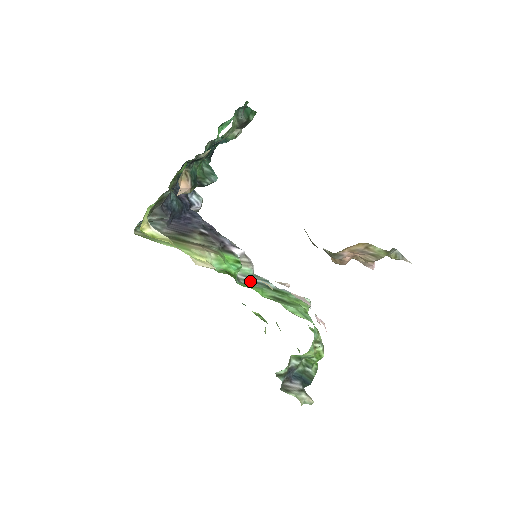
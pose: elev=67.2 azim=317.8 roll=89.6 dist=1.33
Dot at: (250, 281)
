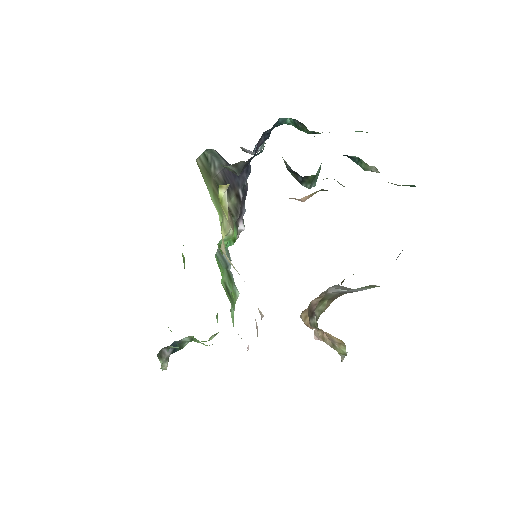
Dot at: (222, 255)
